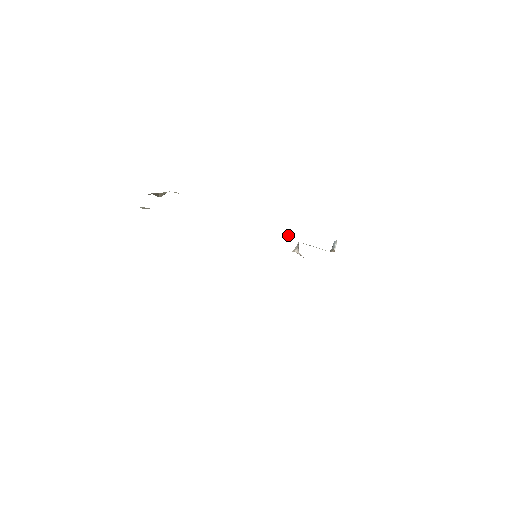
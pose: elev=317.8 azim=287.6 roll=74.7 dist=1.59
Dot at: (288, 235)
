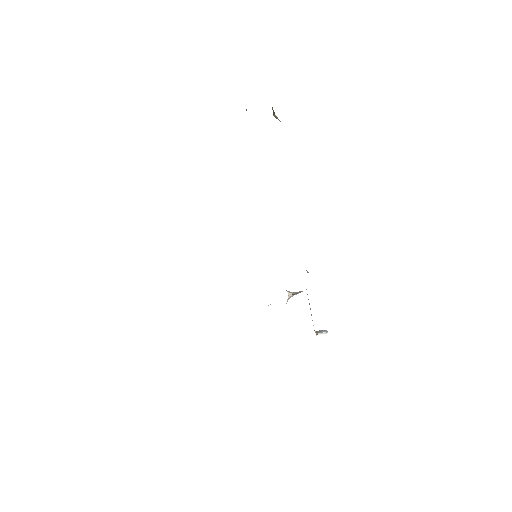
Dot at: (308, 272)
